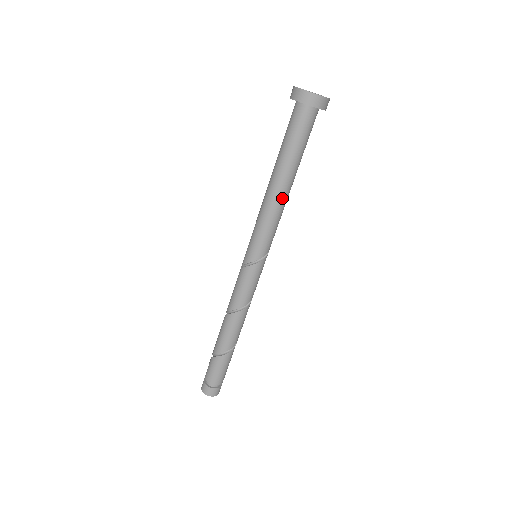
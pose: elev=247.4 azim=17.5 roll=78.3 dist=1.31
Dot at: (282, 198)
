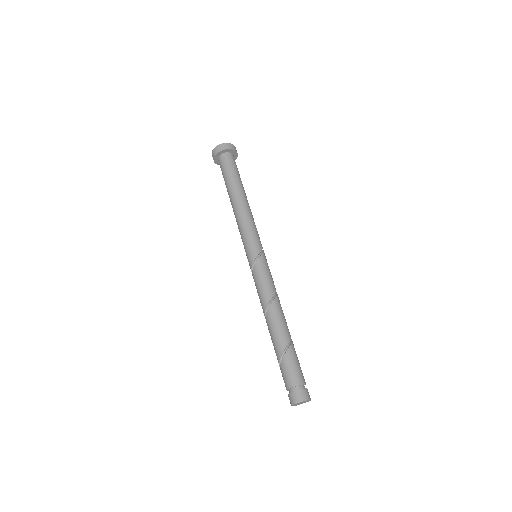
Dot at: (248, 206)
